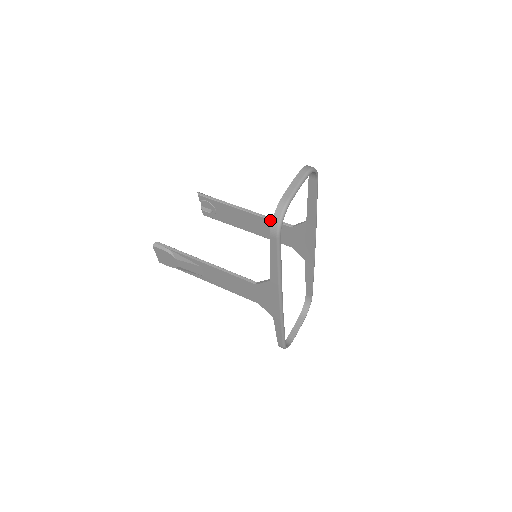
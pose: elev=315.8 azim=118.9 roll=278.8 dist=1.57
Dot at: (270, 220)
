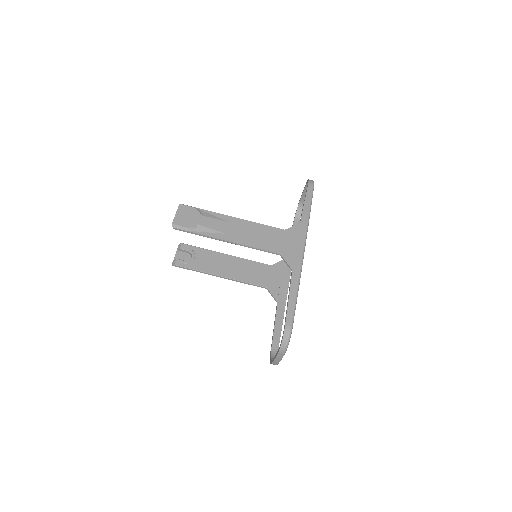
Dot at: (257, 249)
